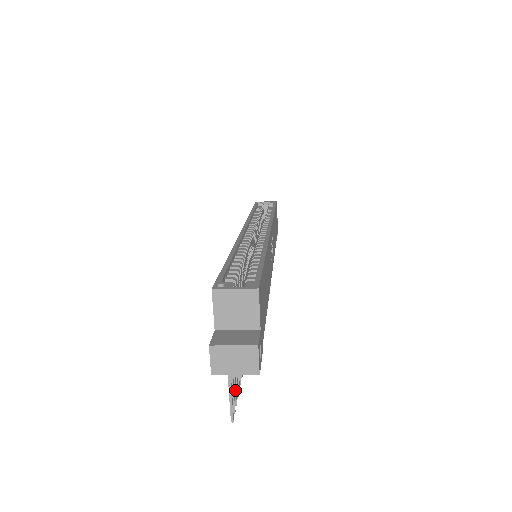
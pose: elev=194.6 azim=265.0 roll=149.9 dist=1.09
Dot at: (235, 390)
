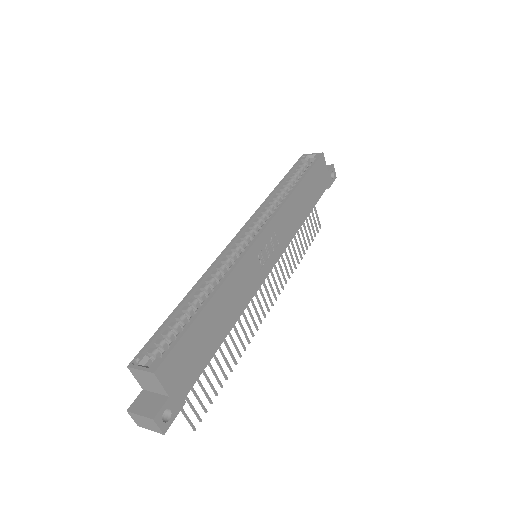
Dot at: (201, 404)
